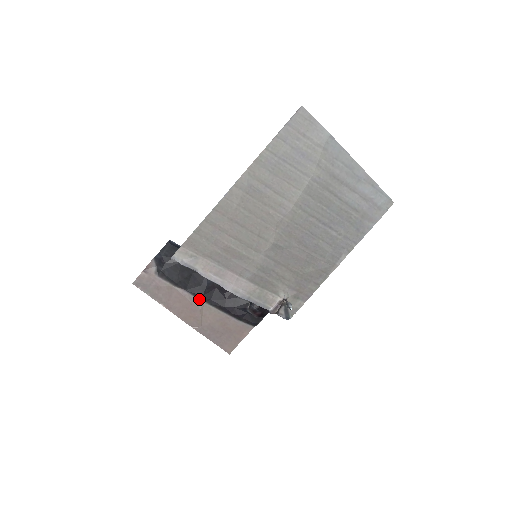
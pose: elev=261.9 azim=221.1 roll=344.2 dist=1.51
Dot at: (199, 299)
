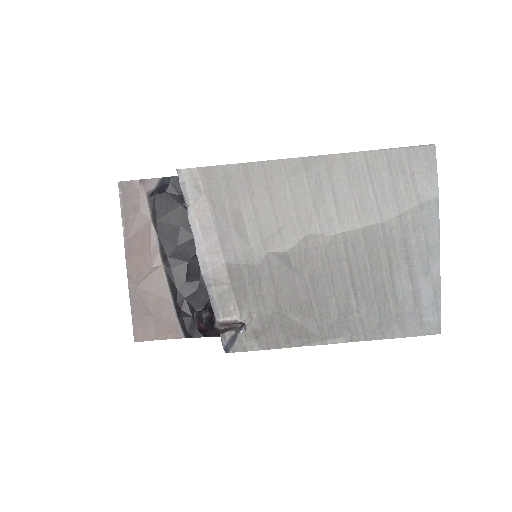
Dot at: (161, 257)
